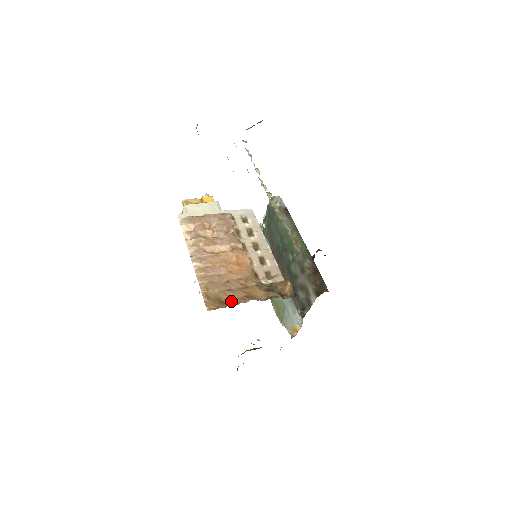
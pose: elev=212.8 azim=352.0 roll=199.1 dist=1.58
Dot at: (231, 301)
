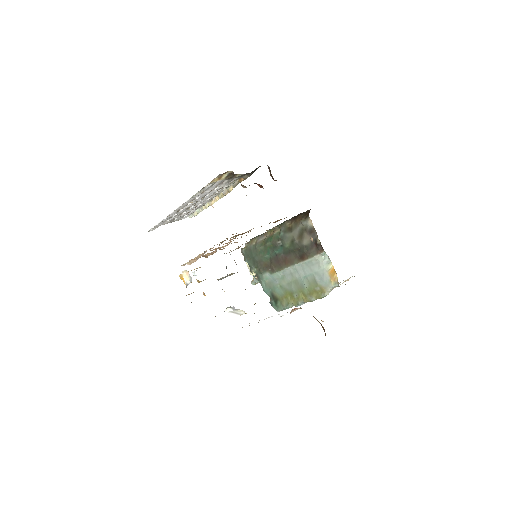
Dot at: occluded
